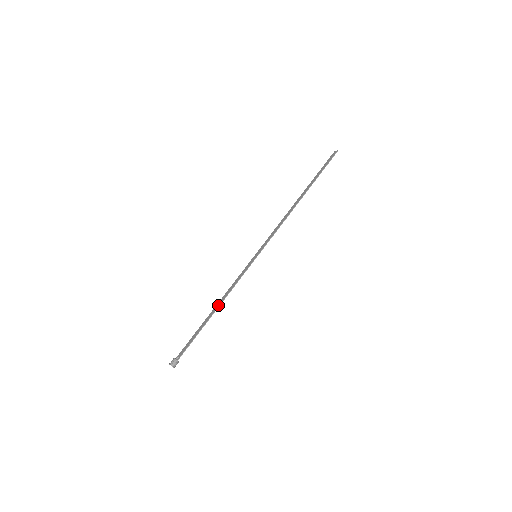
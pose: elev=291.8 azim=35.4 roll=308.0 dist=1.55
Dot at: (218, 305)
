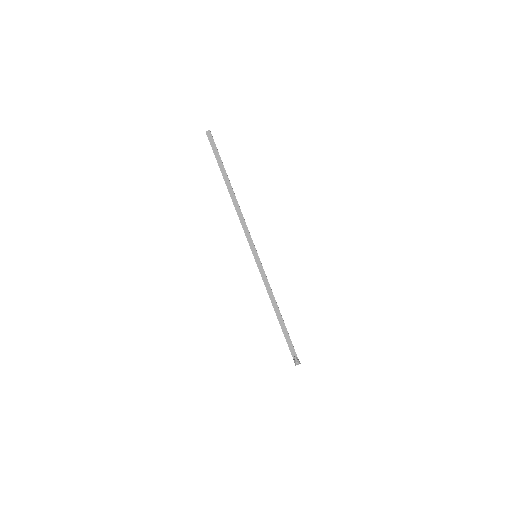
Dot at: (277, 307)
